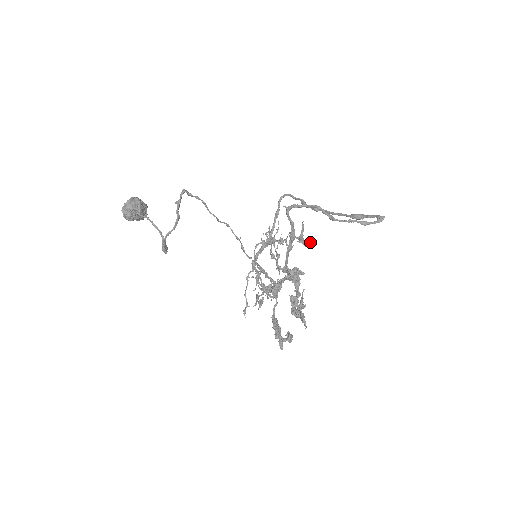
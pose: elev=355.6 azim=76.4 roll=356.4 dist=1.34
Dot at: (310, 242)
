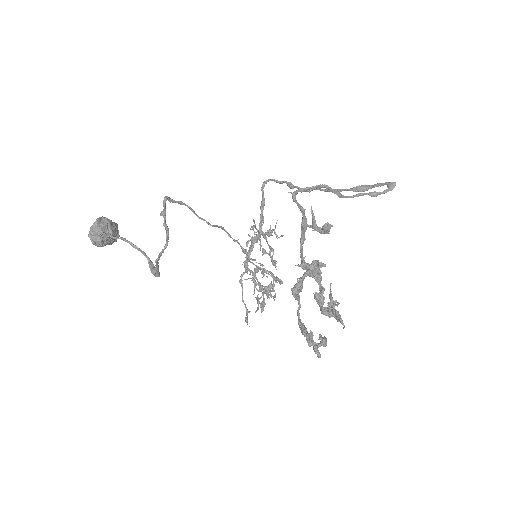
Dot at: (327, 228)
